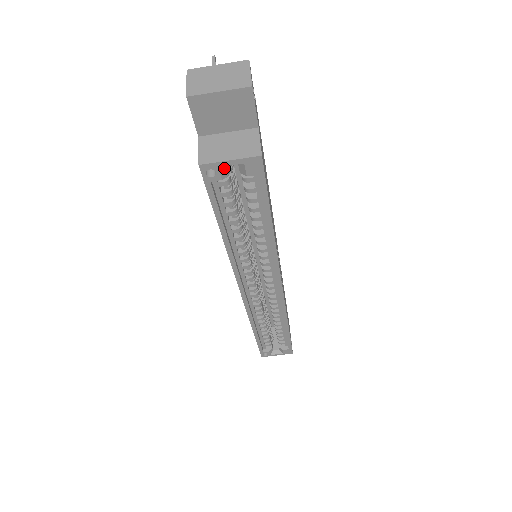
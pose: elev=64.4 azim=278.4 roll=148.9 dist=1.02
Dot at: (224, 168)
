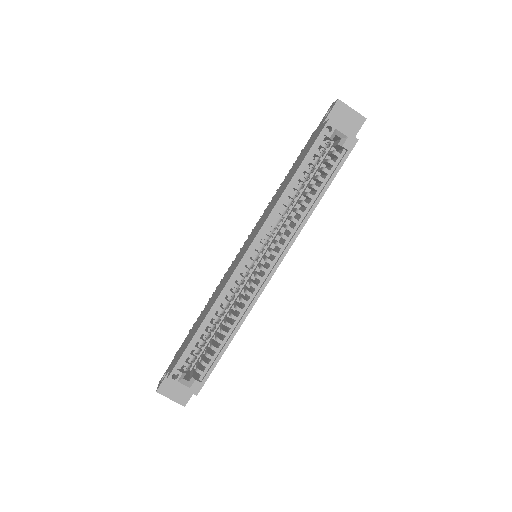
Dot at: (335, 134)
